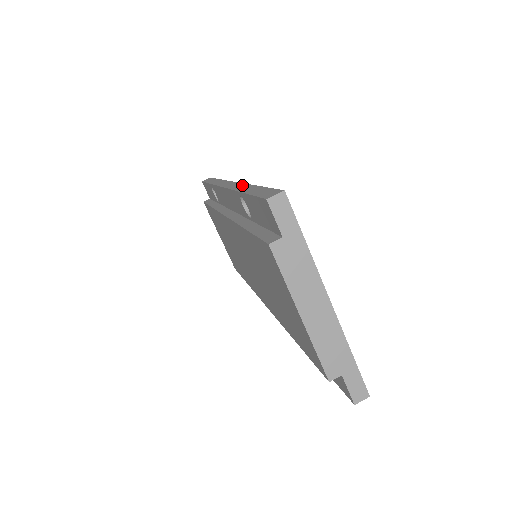
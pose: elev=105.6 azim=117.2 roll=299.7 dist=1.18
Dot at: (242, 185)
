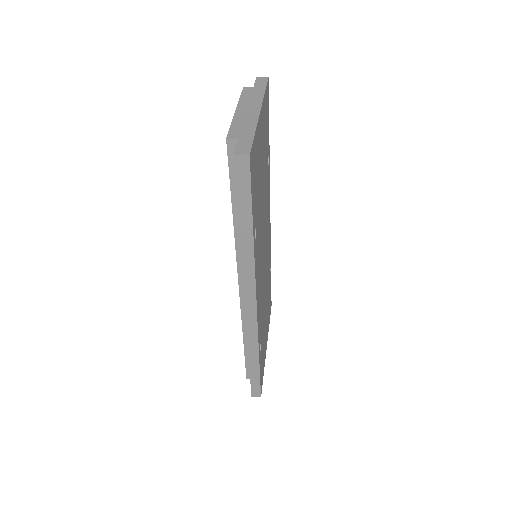
Dot at: occluded
